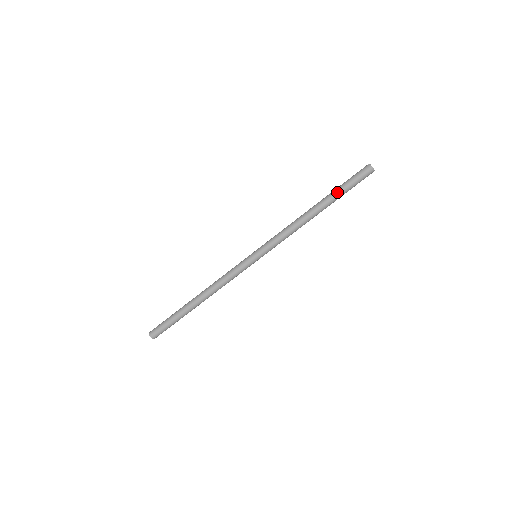
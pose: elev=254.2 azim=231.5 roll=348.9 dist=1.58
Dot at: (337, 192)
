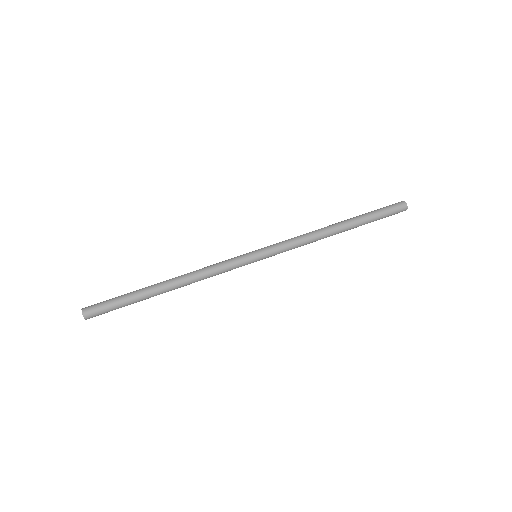
Dot at: (363, 214)
